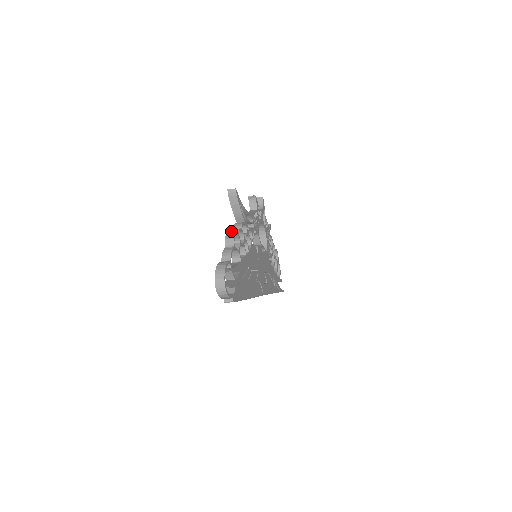
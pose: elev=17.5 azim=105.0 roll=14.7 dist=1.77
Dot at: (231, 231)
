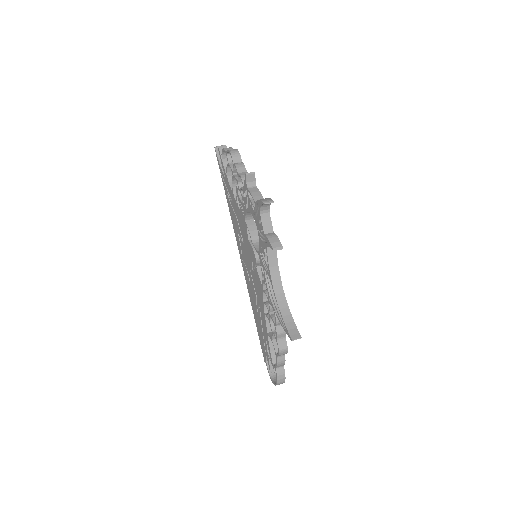
Dot at: (278, 337)
